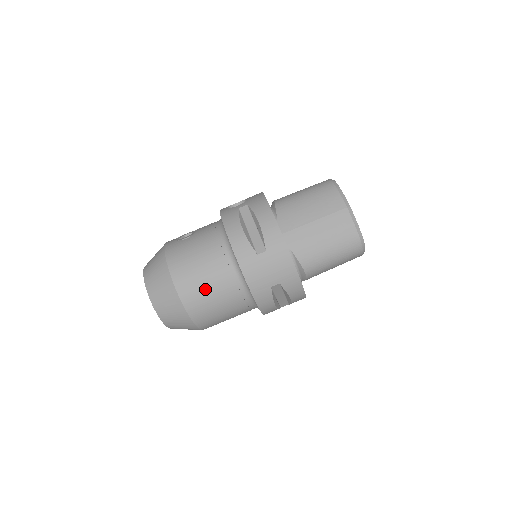
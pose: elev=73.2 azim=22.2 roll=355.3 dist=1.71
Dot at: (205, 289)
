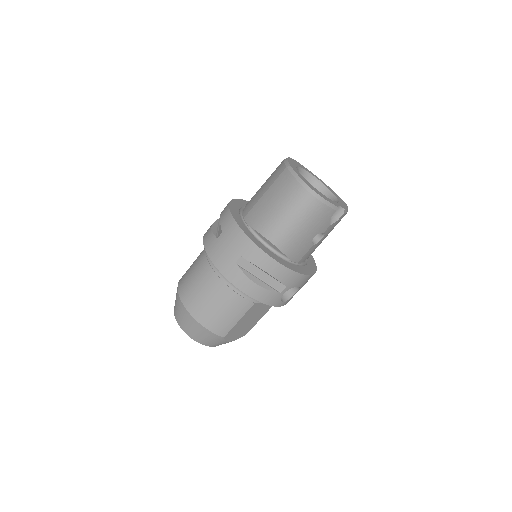
Dot at: (196, 288)
